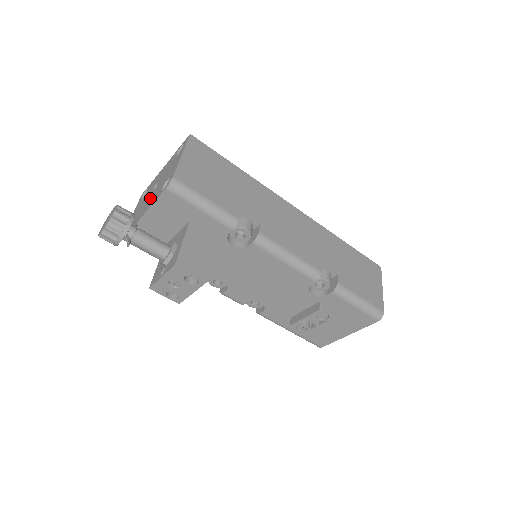
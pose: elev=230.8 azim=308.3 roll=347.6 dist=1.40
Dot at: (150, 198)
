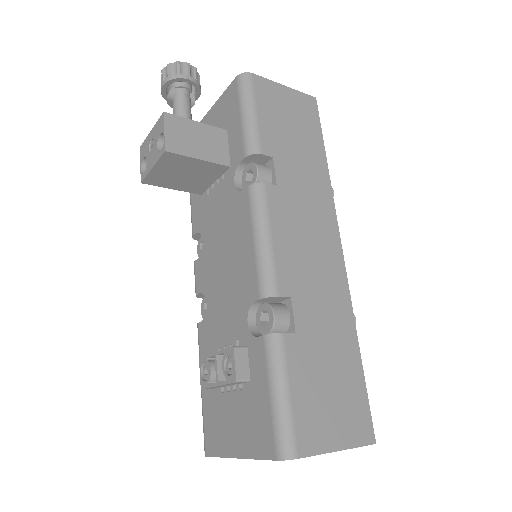
Dot at: occluded
